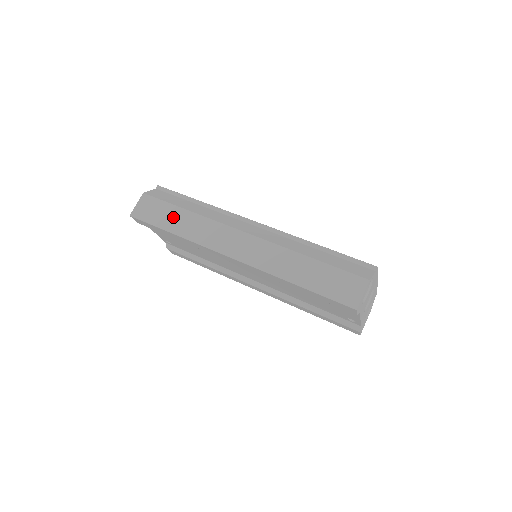
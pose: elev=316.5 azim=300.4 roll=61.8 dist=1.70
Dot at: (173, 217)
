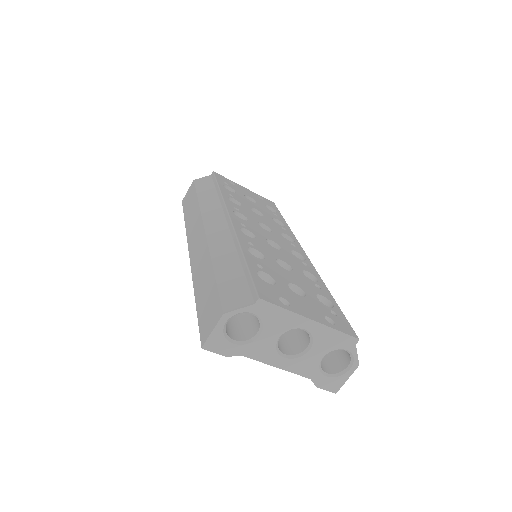
Dot at: (191, 206)
